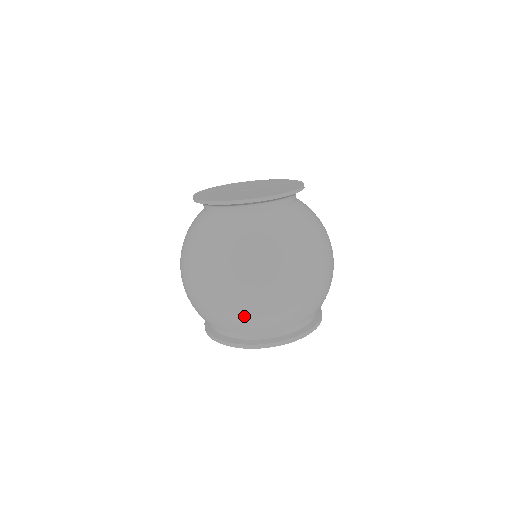
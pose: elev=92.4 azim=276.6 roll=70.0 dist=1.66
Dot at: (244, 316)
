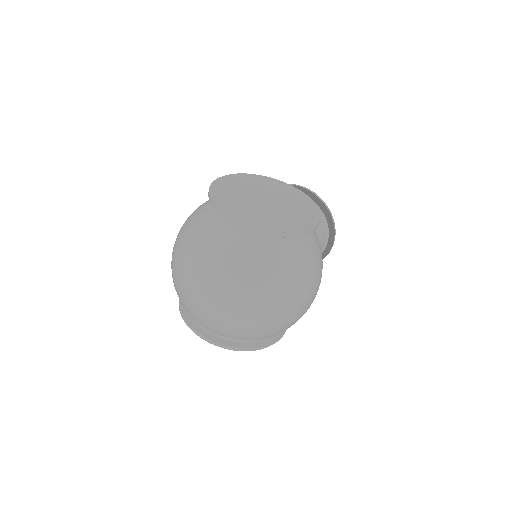
Dot at: (189, 307)
